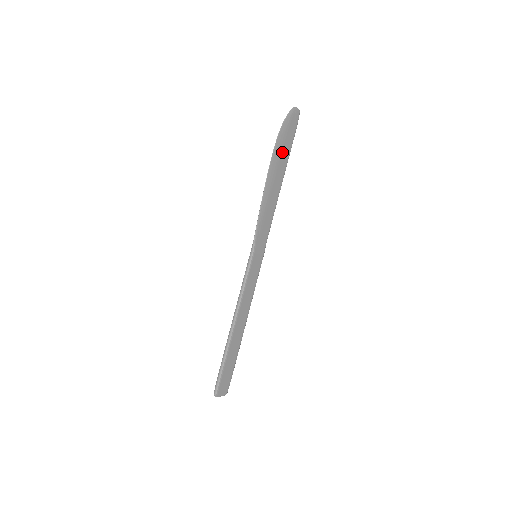
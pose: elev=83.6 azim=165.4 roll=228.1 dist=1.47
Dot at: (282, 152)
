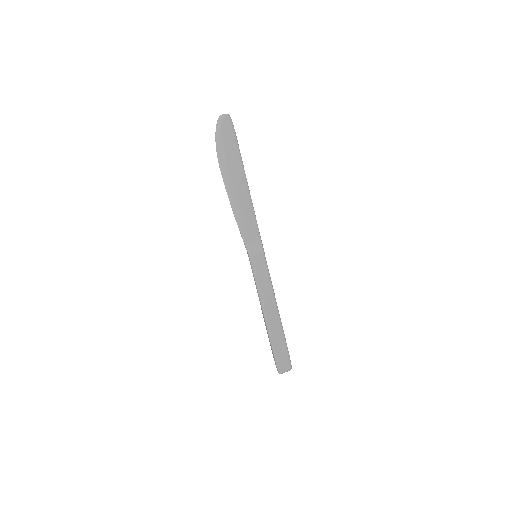
Dot at: (230, 161)
